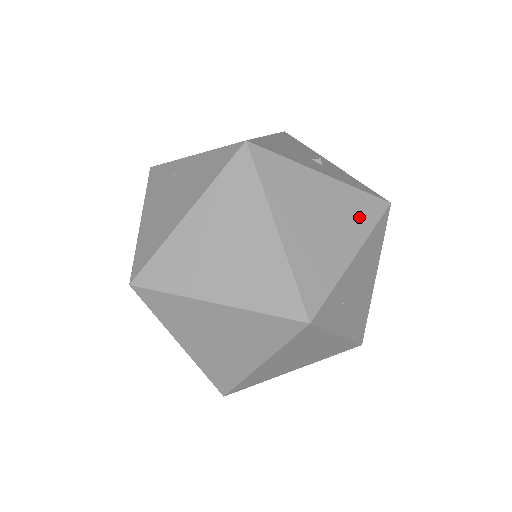
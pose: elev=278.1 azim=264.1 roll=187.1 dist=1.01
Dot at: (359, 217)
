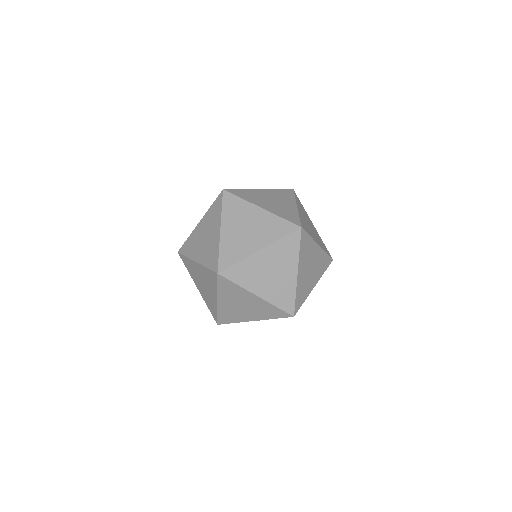
Dot at: (286, 196)
